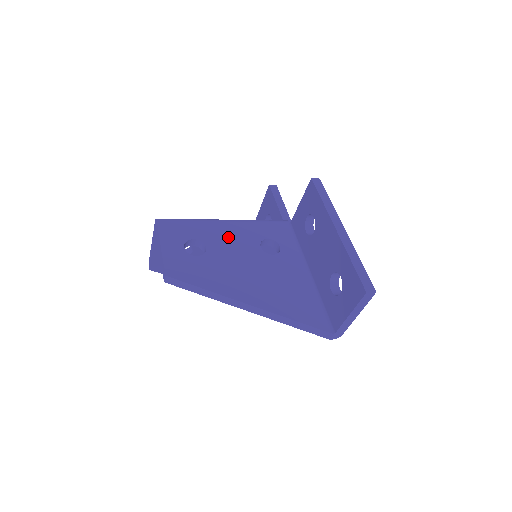
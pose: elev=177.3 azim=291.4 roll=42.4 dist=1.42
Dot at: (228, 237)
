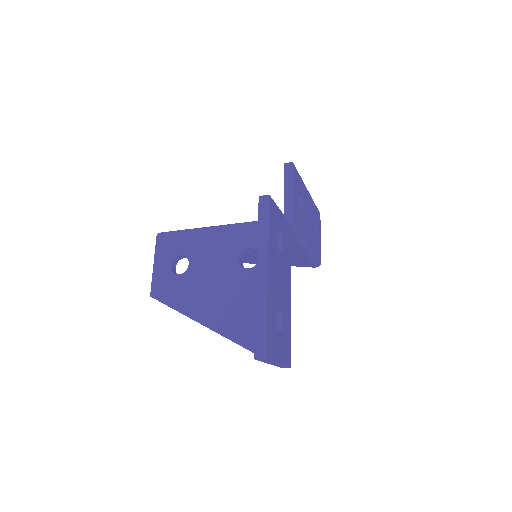
Dot at: (211, 250)
